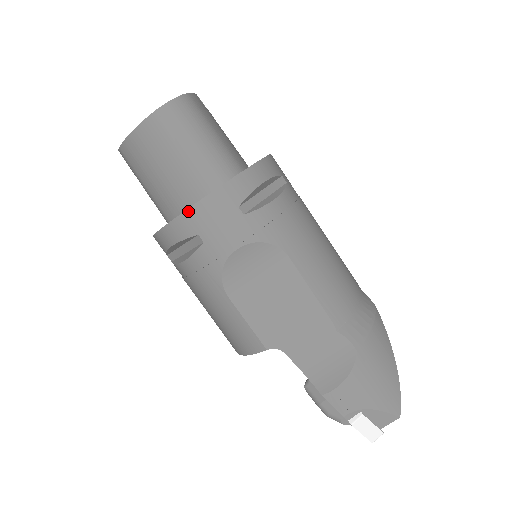
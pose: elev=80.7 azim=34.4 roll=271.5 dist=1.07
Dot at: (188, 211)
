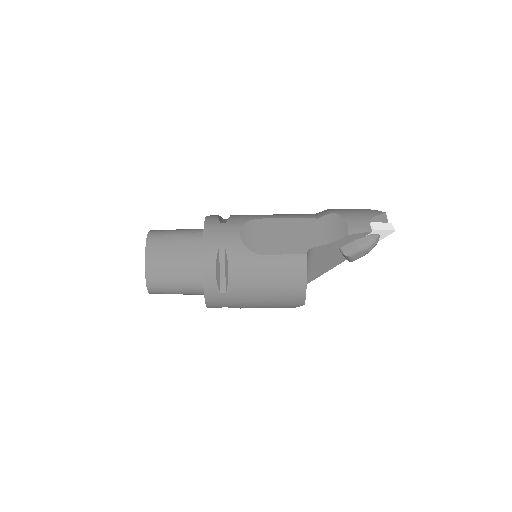
Dot at: (204, 244)
